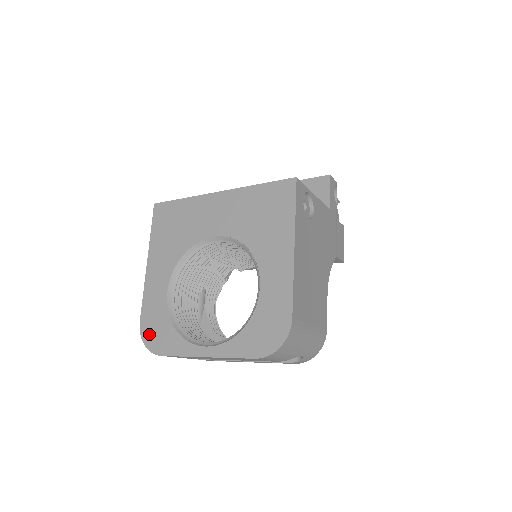
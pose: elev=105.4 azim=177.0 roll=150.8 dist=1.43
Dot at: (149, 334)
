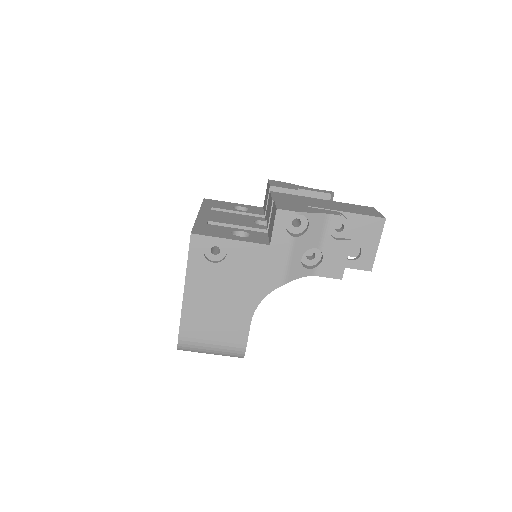
Dot at: occluded
